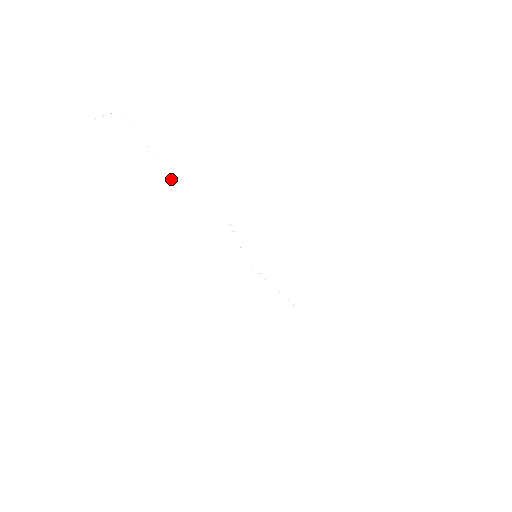
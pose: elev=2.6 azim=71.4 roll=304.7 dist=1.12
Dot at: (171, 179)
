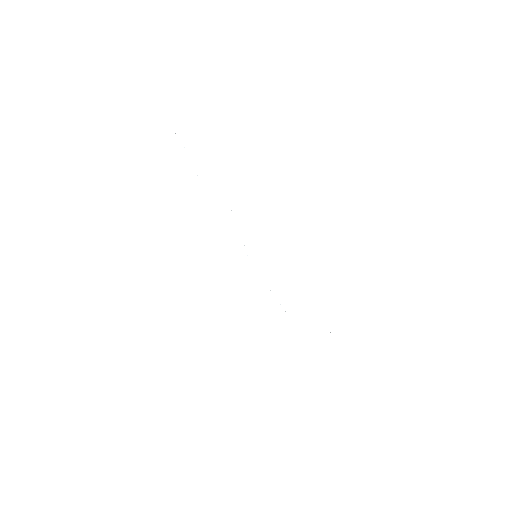
Dot at: occluded
